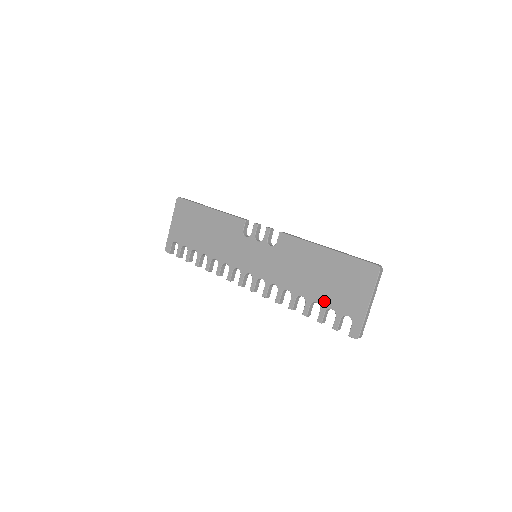
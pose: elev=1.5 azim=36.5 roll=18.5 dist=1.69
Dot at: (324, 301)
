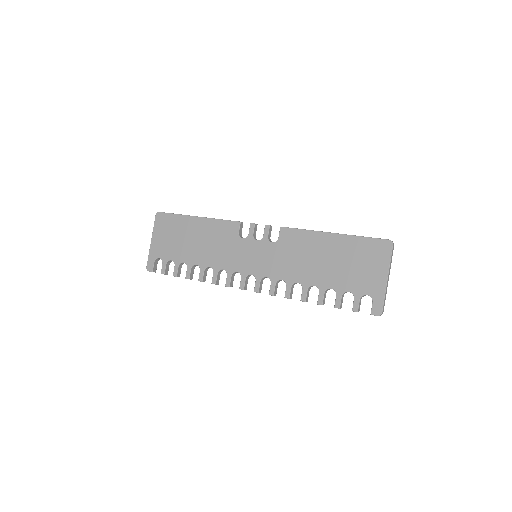
Dot at: (339, 285)
